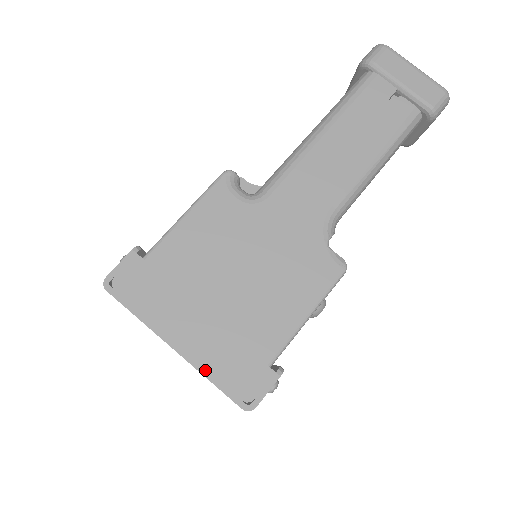
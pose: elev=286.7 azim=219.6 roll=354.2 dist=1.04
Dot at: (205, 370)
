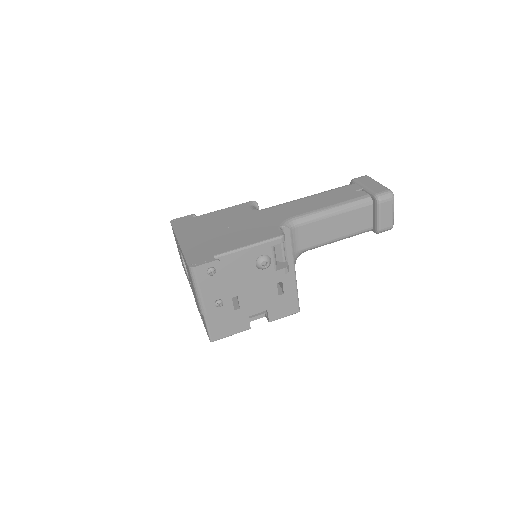
Dot at: (185, 251)
